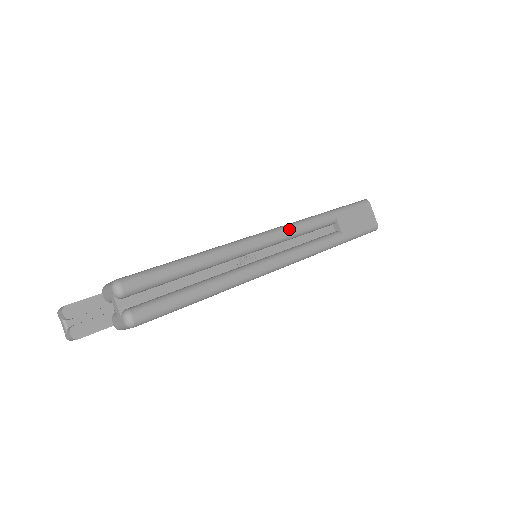
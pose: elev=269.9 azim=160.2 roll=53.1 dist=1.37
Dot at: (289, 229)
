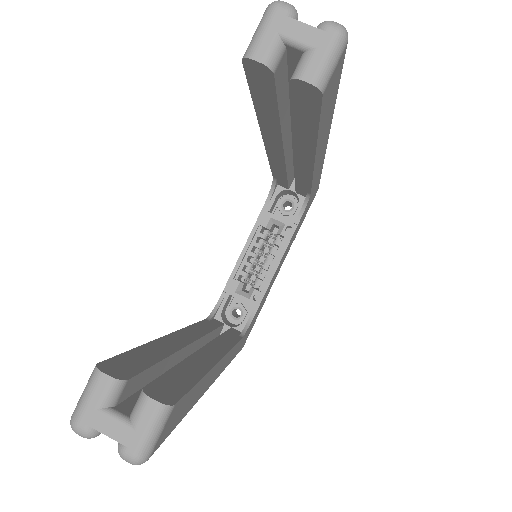
Dot at: occluded
